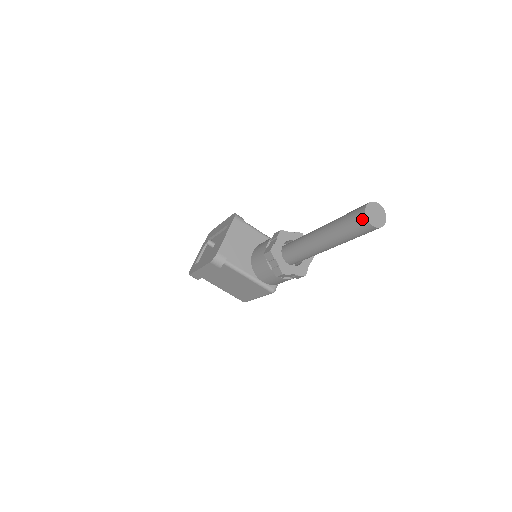
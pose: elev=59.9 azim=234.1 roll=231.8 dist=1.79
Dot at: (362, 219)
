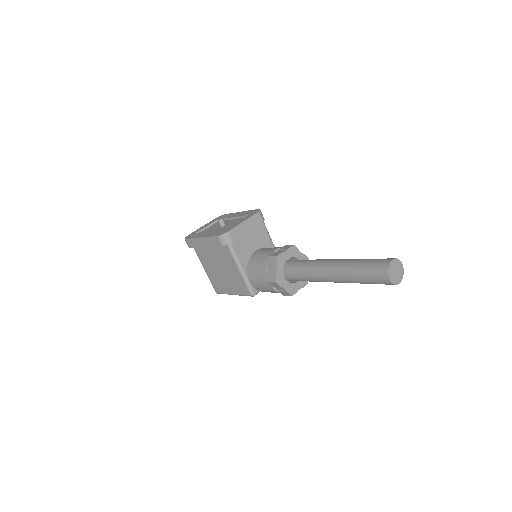
Dot at: (384, 268)
